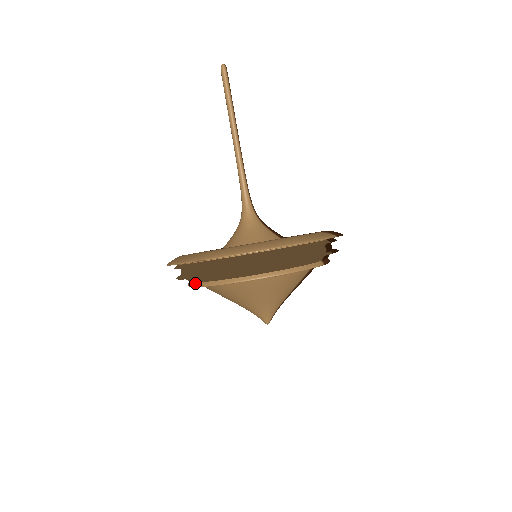
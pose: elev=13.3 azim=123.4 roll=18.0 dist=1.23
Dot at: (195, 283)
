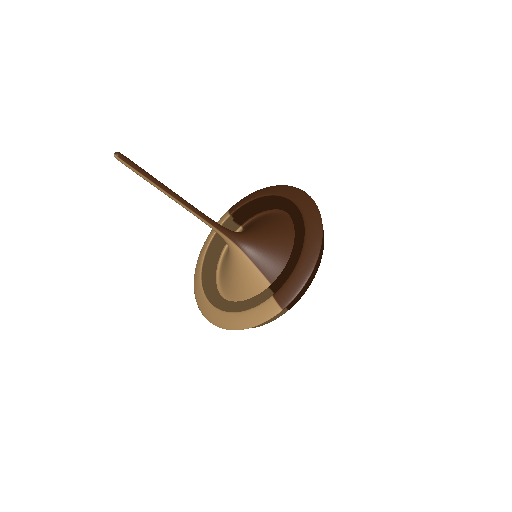
Dot at: occluded
